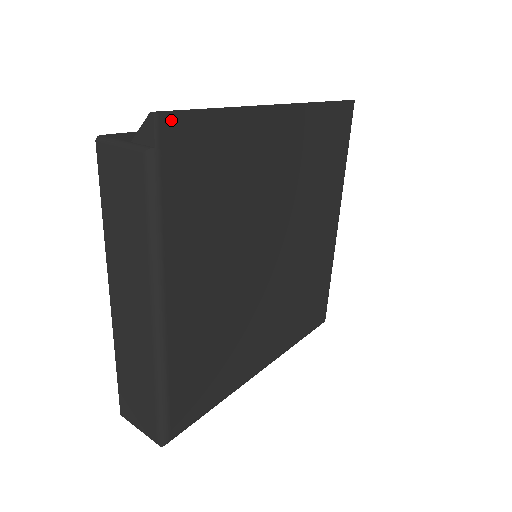
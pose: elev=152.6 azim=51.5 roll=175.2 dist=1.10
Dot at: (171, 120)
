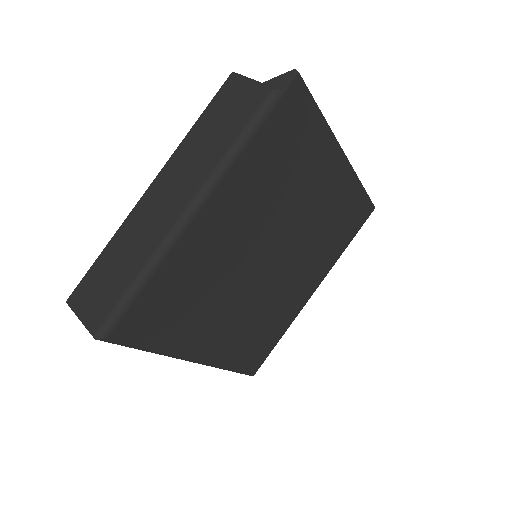
Dot at: (300, 86)
